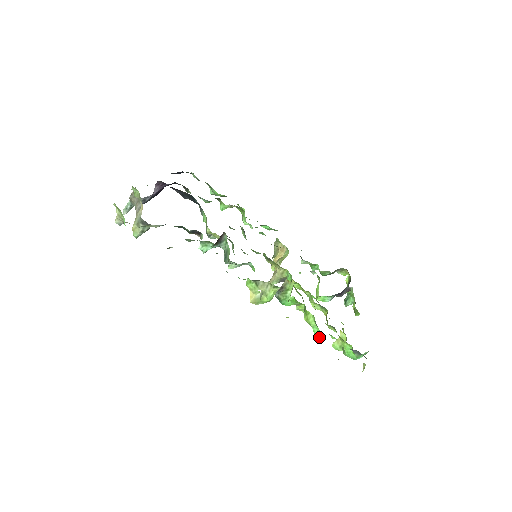
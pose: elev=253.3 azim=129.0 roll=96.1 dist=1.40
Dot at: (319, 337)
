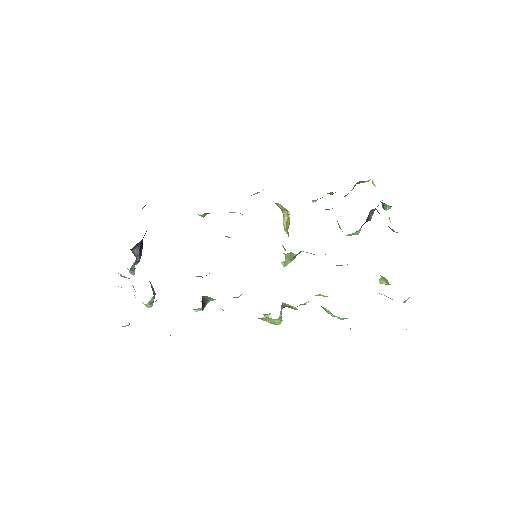
Dot at: occluded
